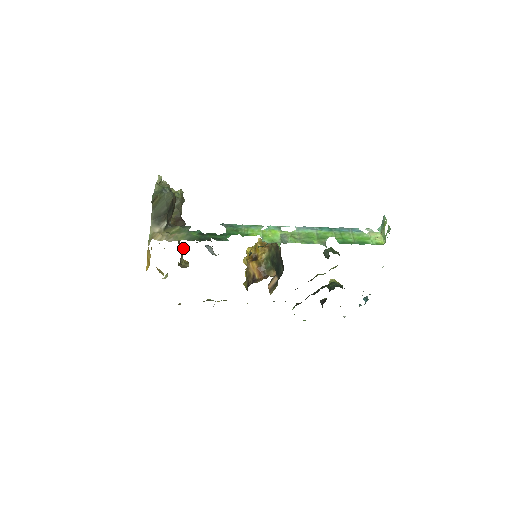
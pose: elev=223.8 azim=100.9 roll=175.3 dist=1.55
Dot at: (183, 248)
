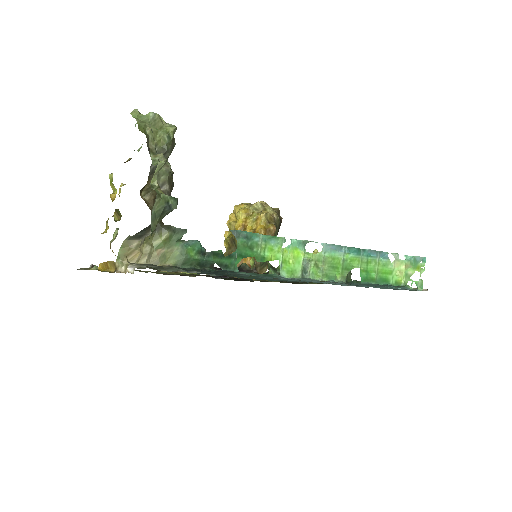
Dot at: occluded
